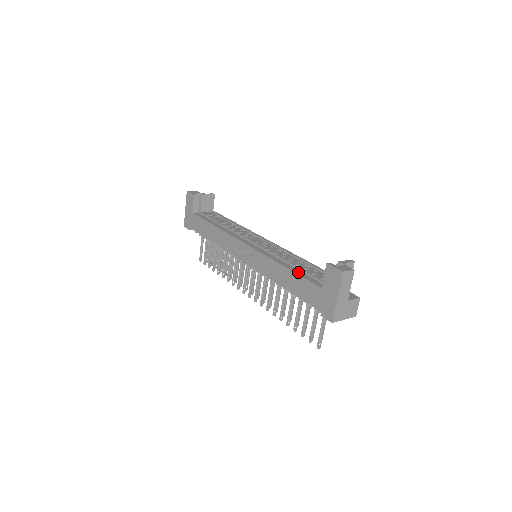
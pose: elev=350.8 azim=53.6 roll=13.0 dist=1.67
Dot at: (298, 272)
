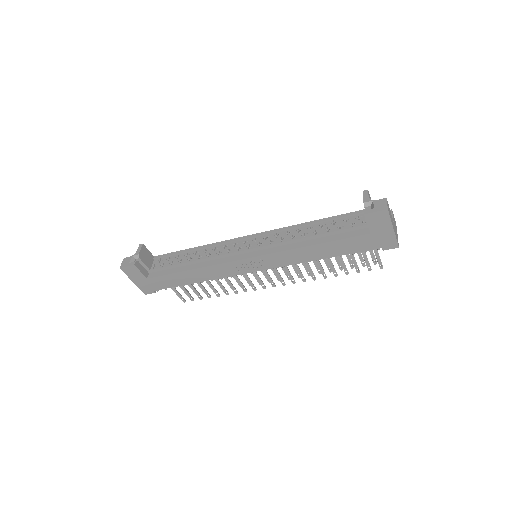
Dot at: (331, 239)
